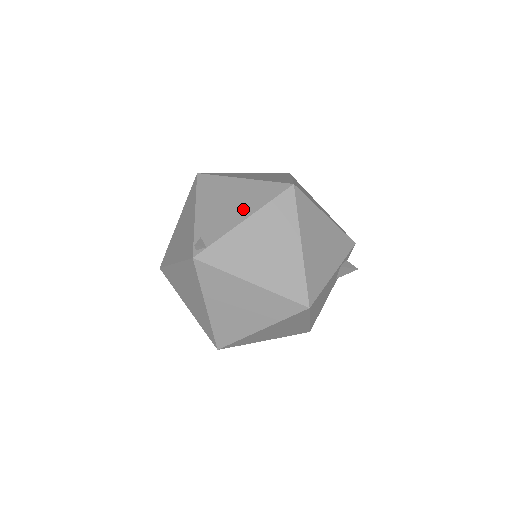
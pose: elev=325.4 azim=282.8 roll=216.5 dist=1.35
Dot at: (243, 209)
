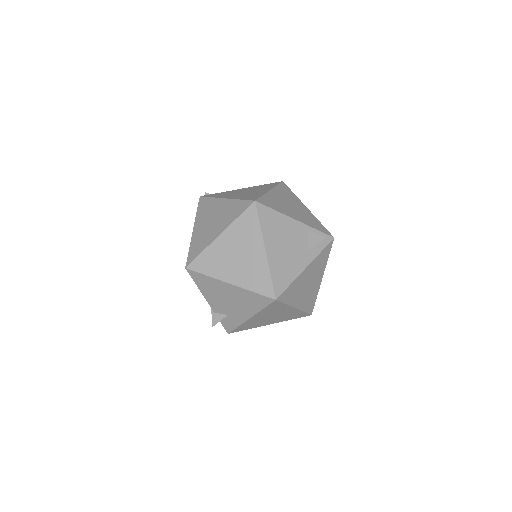
Dot at: occluded
